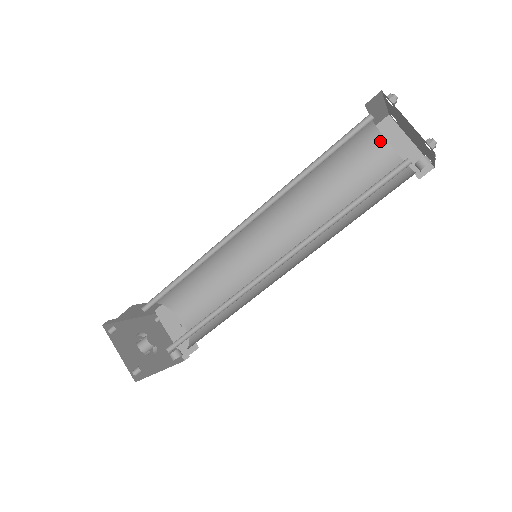
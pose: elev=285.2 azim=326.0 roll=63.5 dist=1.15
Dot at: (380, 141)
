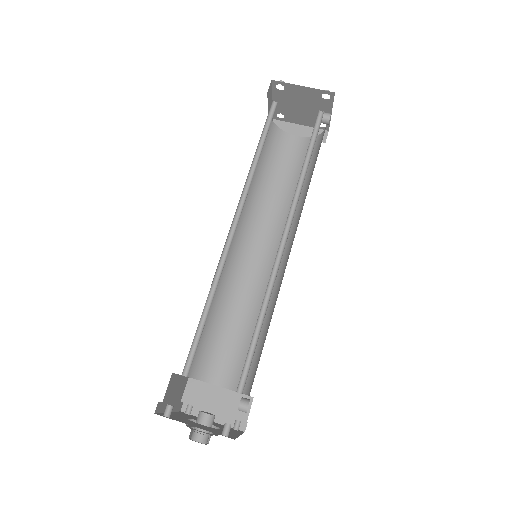
Dot at: (282, 134)
